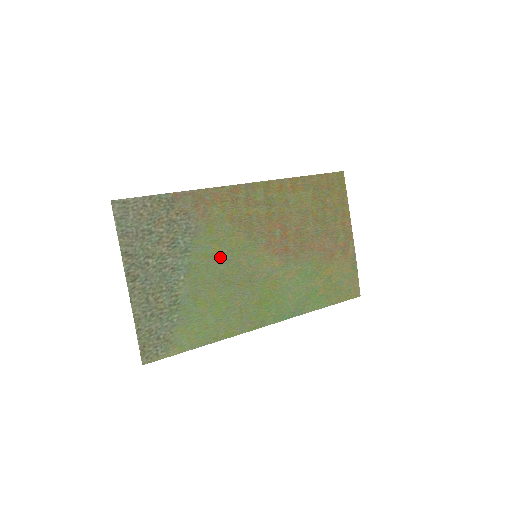
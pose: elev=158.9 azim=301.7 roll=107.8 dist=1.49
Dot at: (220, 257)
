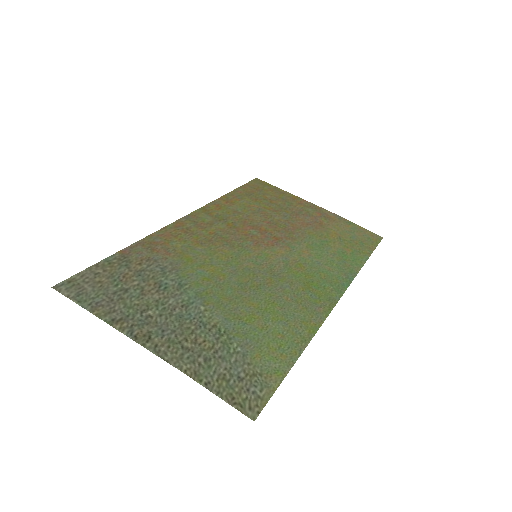
Dot at: (222, 273)
